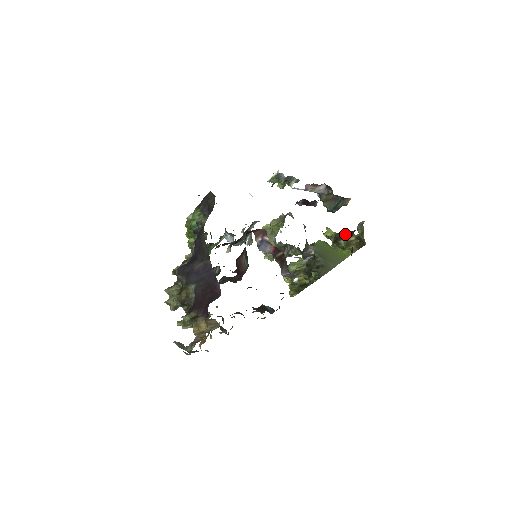
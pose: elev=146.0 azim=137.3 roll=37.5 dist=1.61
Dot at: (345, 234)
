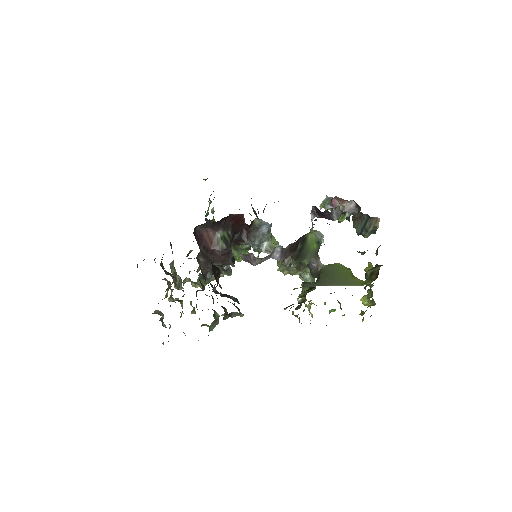
Dot at: (377, 266)
